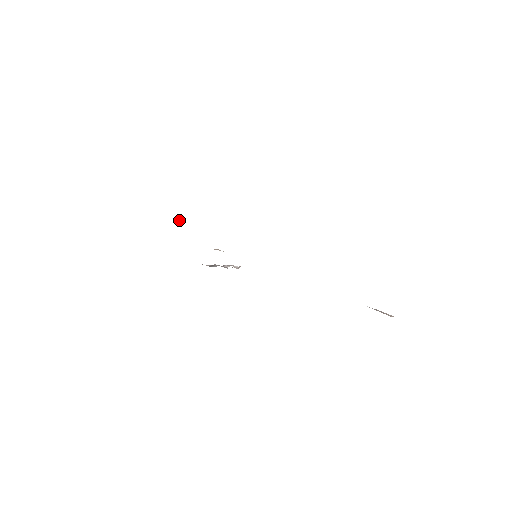
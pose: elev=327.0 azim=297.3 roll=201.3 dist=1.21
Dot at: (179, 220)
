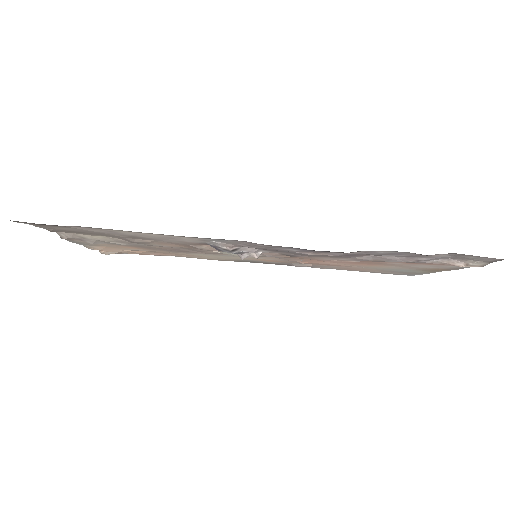
Dot at: (115, 253)
